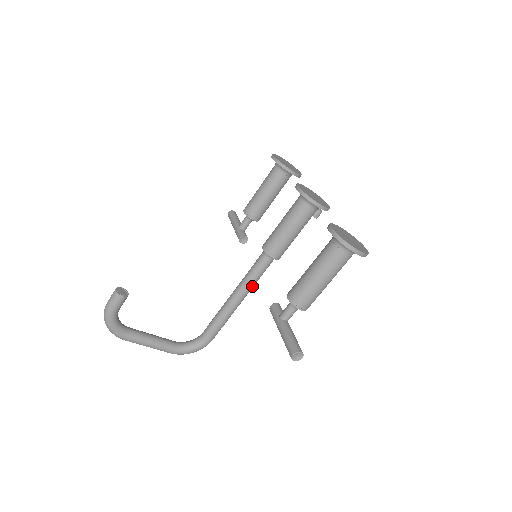
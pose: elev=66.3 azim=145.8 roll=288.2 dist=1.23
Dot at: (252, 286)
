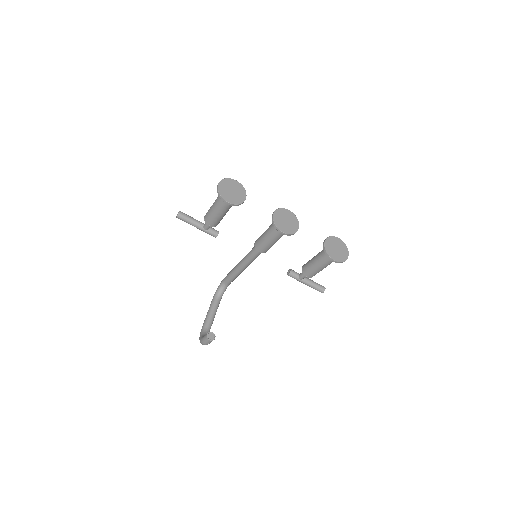
Dot at: occluded
